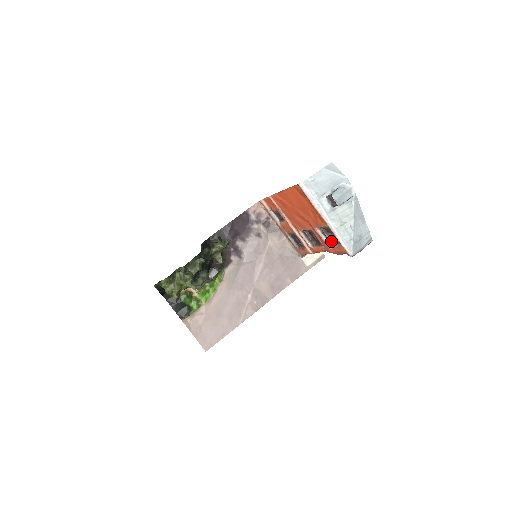
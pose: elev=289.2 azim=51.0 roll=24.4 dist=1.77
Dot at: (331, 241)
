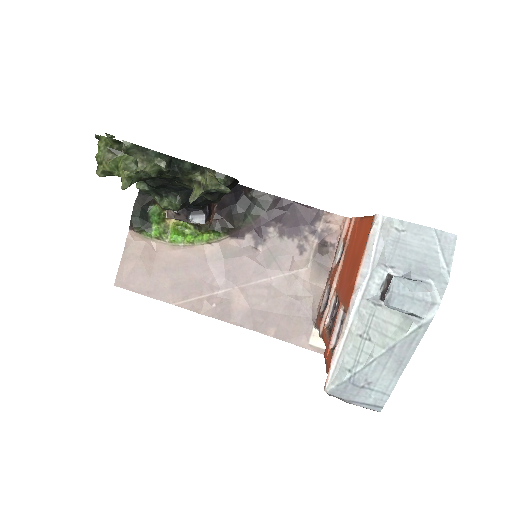
Dot at: occluded
